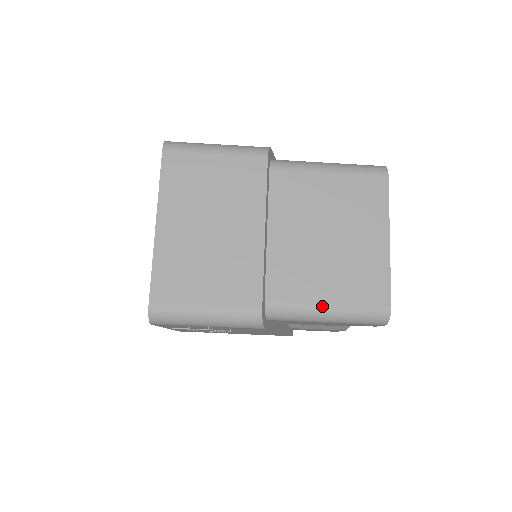
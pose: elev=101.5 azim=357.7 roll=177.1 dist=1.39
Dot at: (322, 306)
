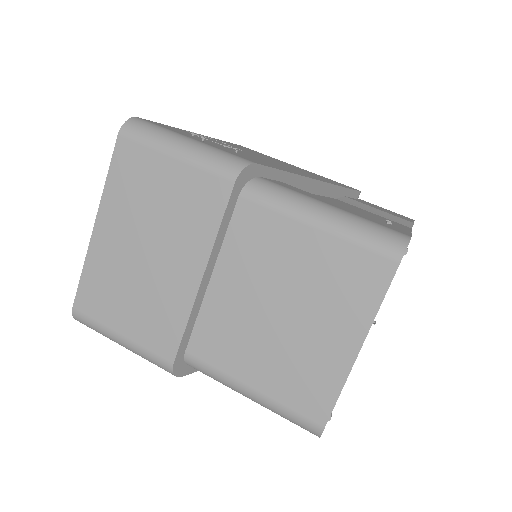
Dot at: (244, 387)
